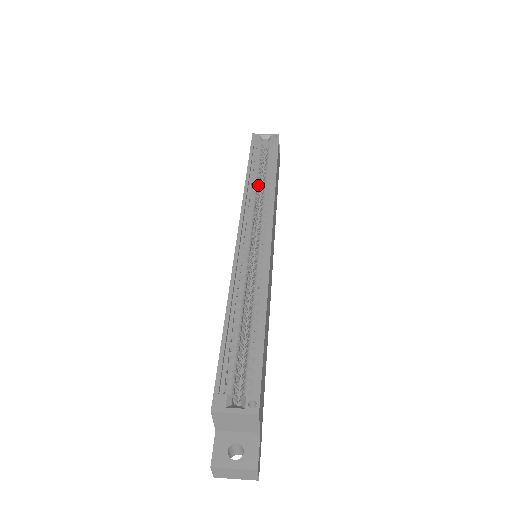
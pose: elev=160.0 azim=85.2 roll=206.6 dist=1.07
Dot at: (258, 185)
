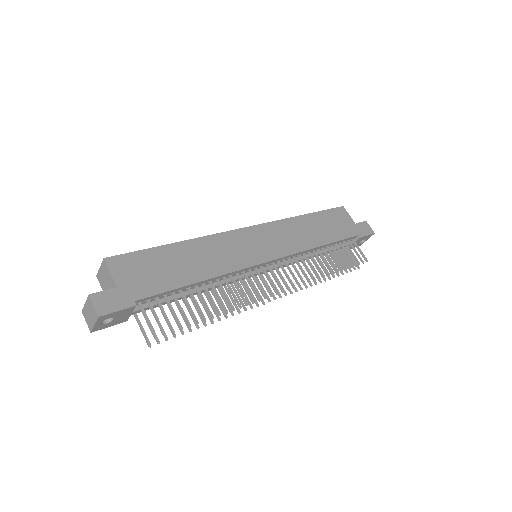
Dot at: occluded
